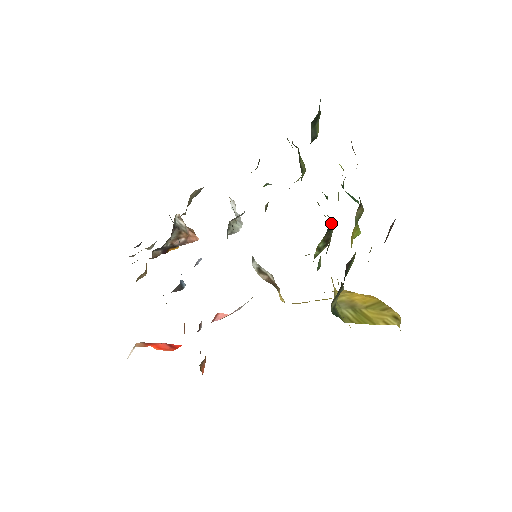
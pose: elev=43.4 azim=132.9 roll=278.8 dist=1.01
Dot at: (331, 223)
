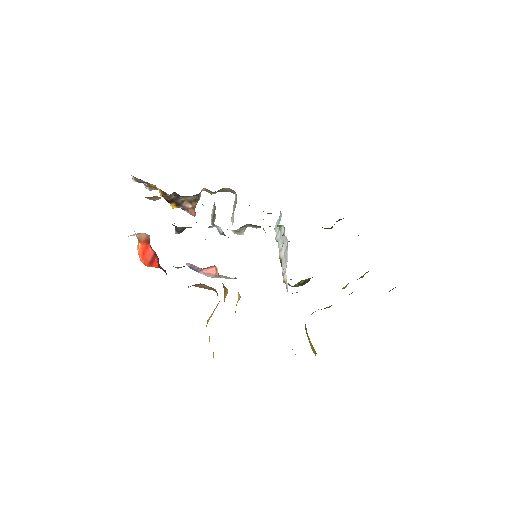
Dot at: occluded
